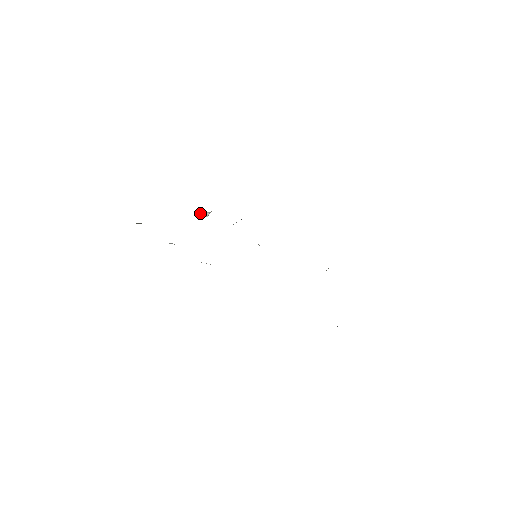
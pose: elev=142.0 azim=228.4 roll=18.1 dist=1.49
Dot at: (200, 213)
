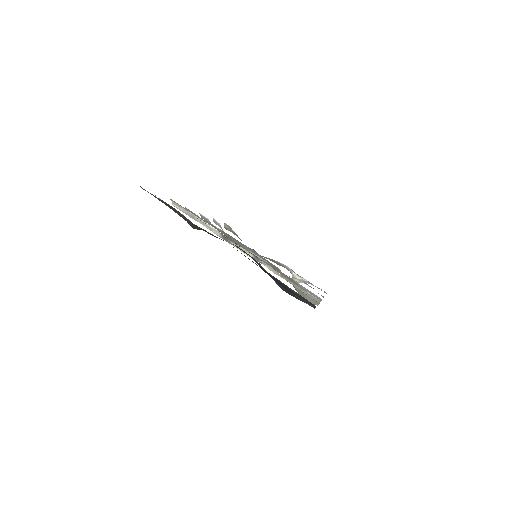
Dot at: (292, 275)
